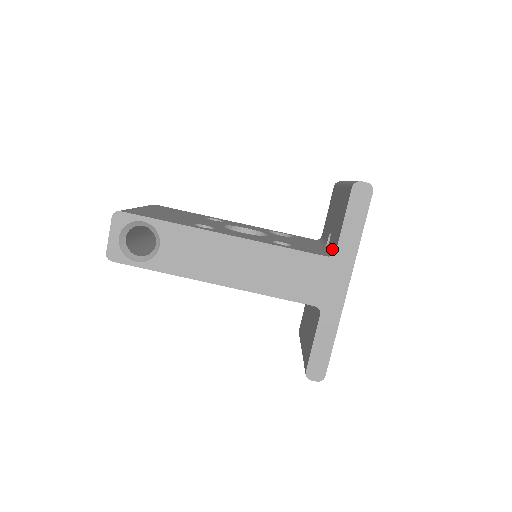
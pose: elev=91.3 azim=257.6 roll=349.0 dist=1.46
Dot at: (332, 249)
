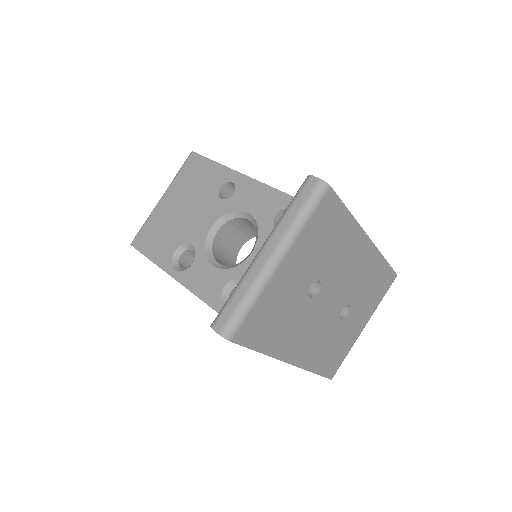
Dot at: occluded
